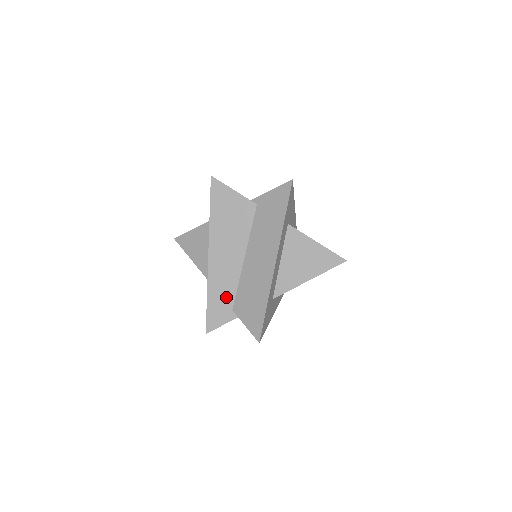
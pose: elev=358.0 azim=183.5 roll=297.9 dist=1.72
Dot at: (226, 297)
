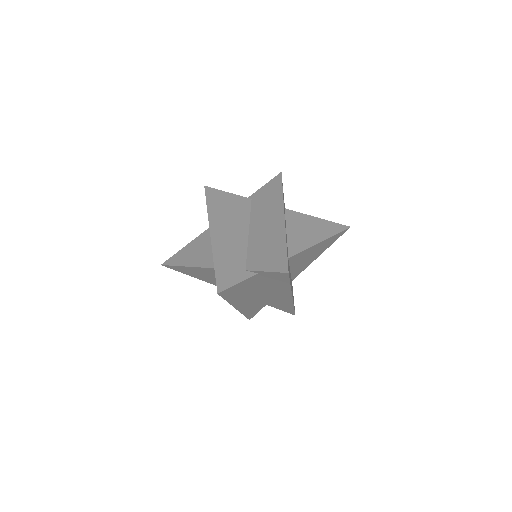
Dot at: (236, 260)
